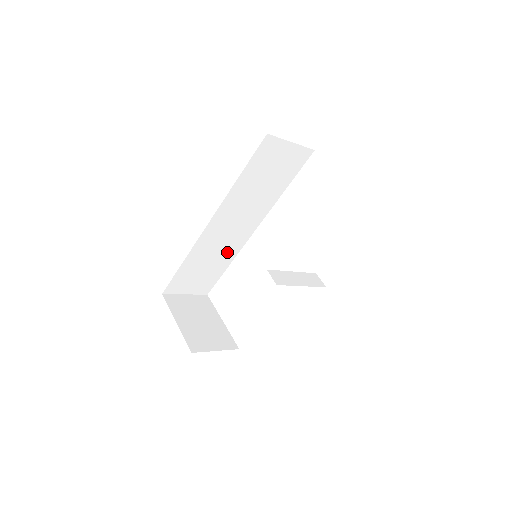
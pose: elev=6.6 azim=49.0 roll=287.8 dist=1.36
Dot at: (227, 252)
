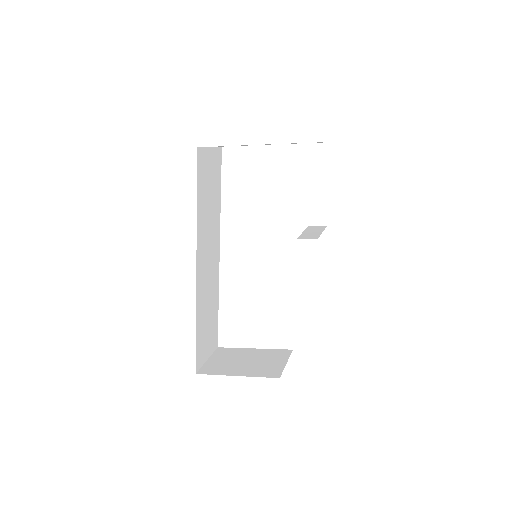
Dot at: (213, 289)
